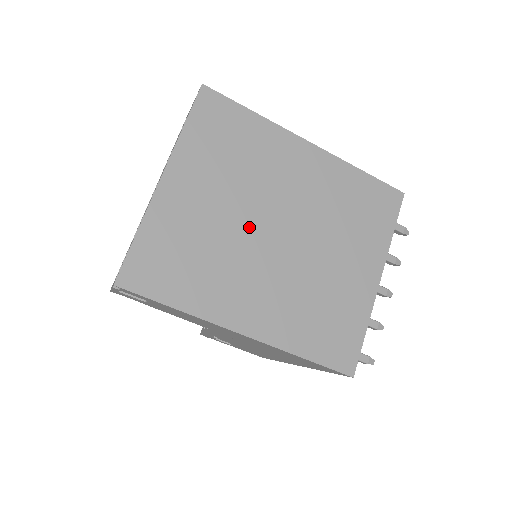
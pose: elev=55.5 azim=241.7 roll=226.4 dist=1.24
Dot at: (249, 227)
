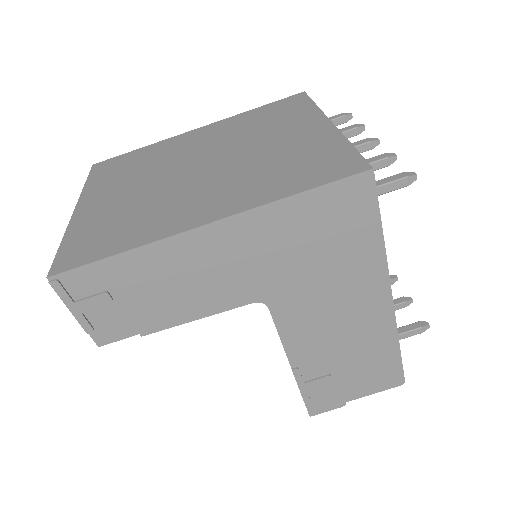
Dot at: (169, 180)
